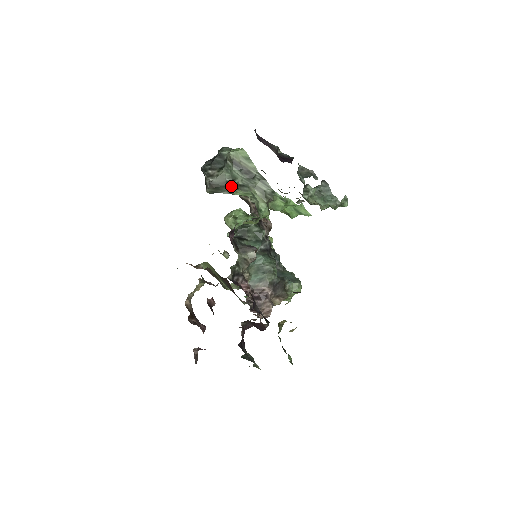
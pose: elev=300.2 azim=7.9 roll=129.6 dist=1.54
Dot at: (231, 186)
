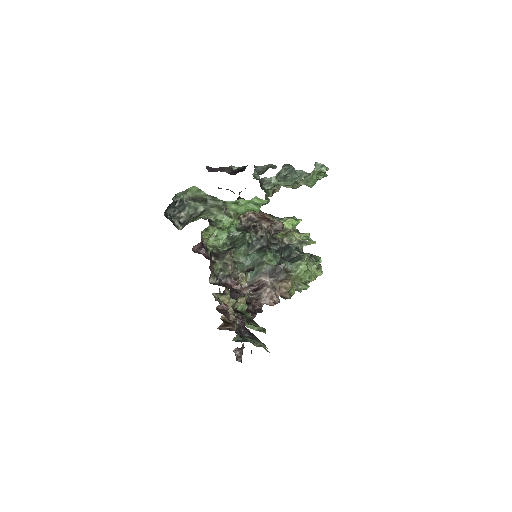
Dot at: (196, 216)
